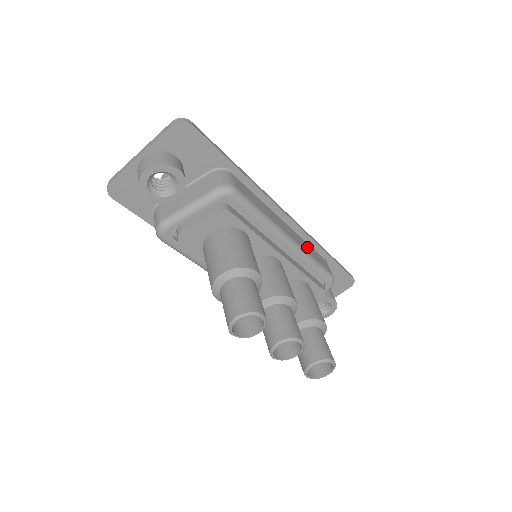
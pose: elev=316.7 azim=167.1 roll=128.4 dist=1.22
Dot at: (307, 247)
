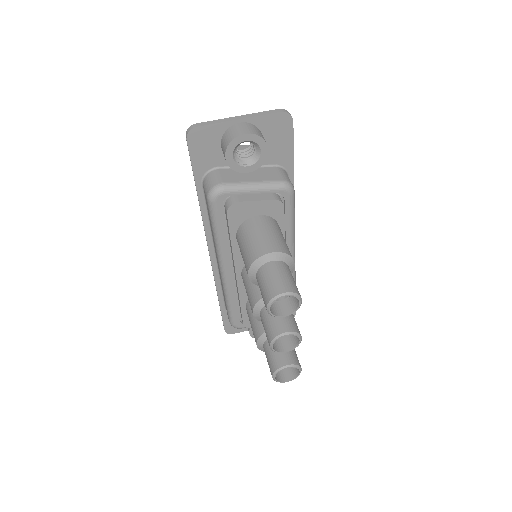
Dot at: occluded
